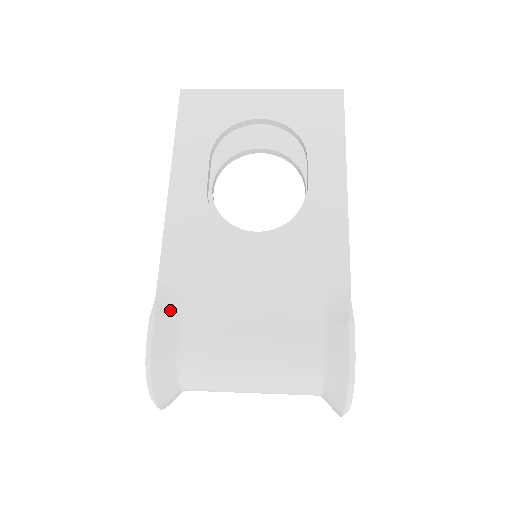
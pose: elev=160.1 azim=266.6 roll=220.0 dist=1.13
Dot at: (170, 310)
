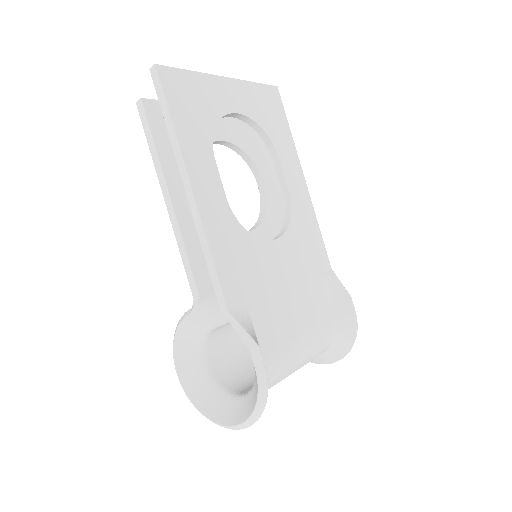
Dot at: (253, 334)
